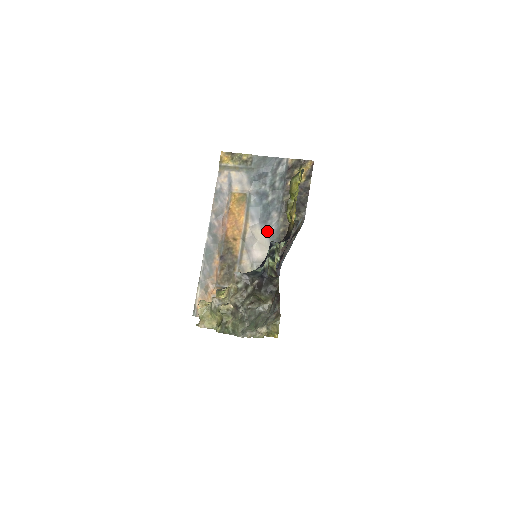
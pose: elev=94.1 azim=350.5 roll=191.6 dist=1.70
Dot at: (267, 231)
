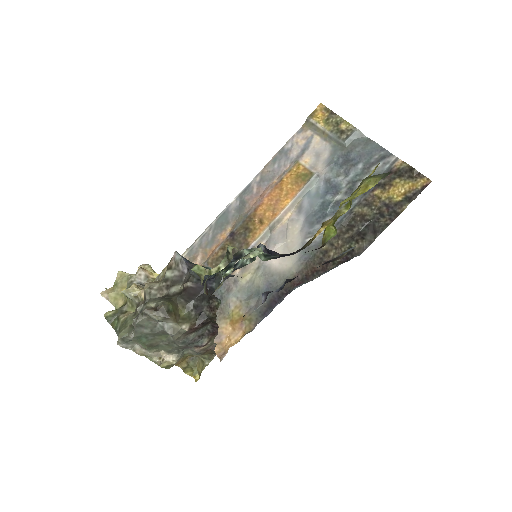
Dot at: (306, 237)
